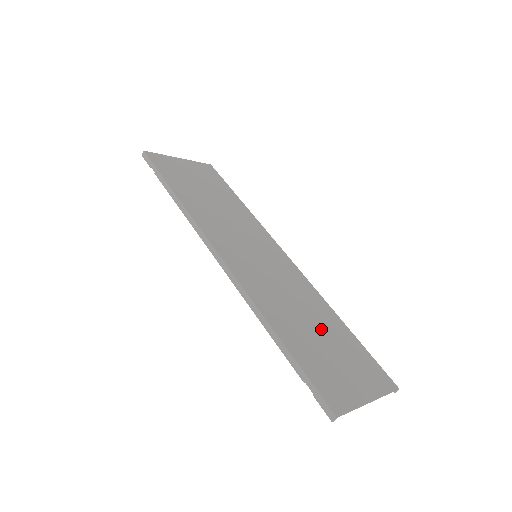
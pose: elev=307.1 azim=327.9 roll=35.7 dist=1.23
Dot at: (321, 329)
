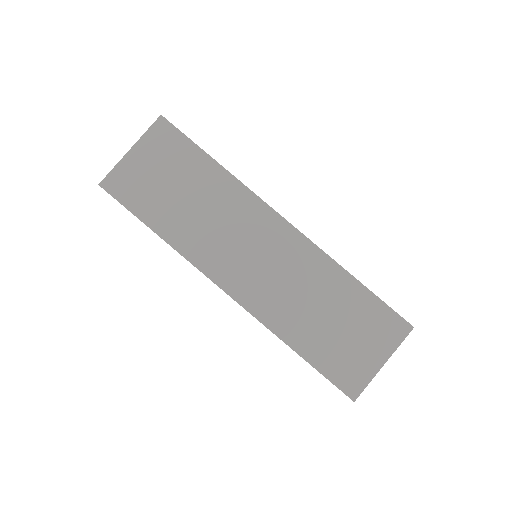
Dot at: (334, 310)
